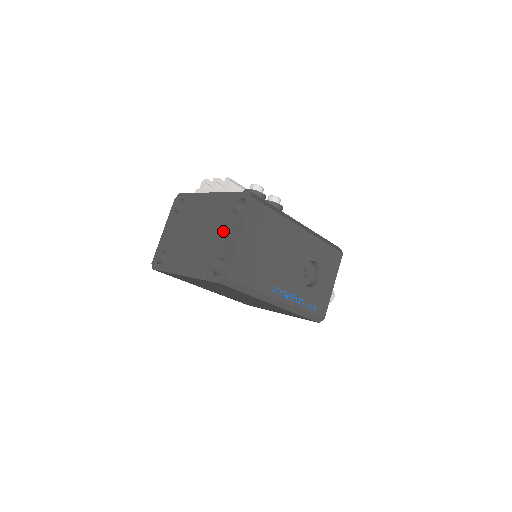
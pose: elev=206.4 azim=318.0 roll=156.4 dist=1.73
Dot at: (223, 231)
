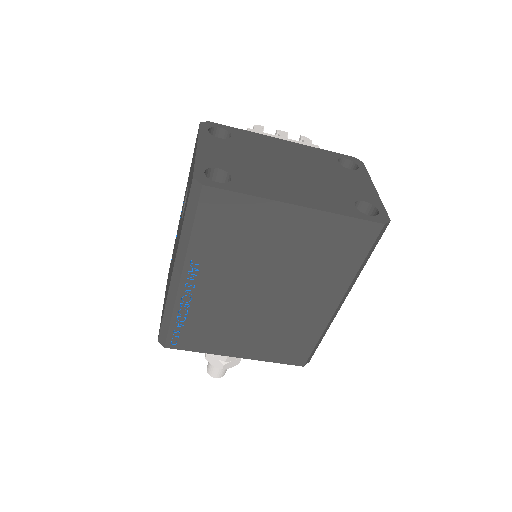
Dot at: (342, 178)
